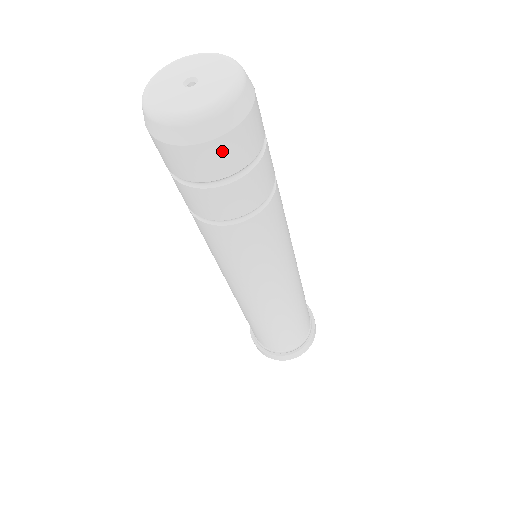
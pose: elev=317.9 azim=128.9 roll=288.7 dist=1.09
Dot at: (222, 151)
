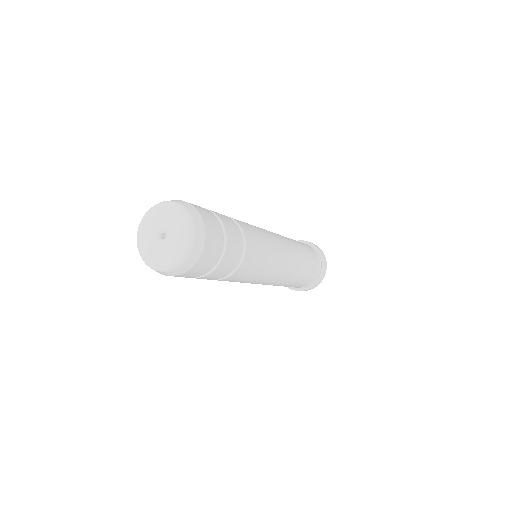
Dot at: occluded
